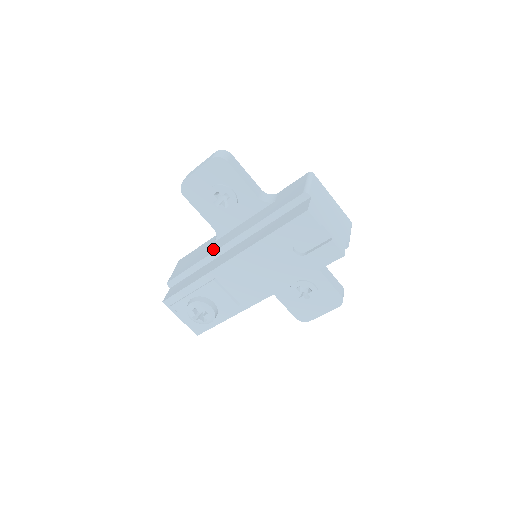
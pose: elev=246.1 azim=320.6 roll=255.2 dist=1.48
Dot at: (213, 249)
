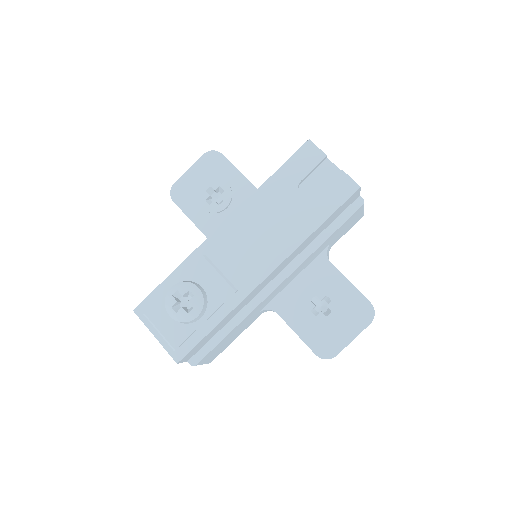
Dot at: occluded
